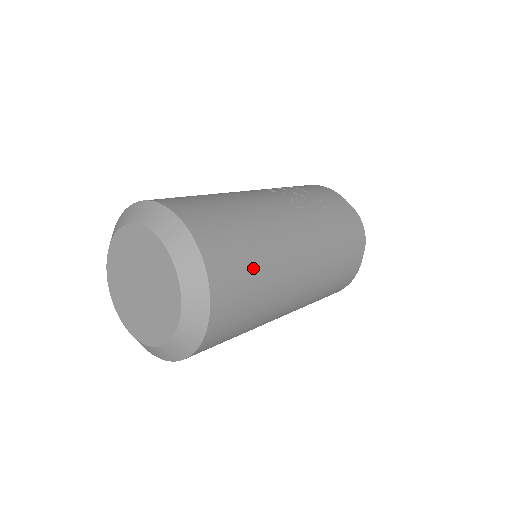
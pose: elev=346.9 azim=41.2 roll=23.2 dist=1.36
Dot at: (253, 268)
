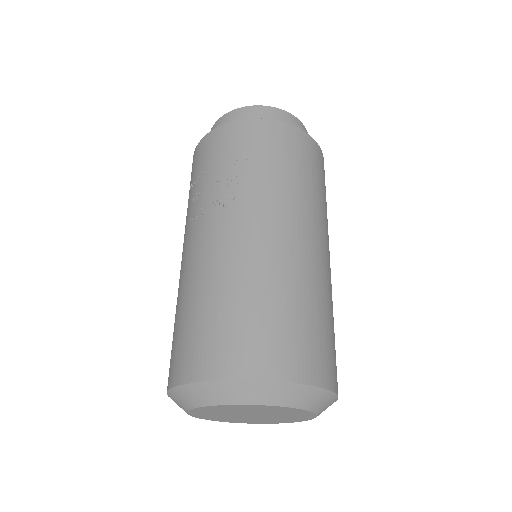
Dot at: (283, 313)
